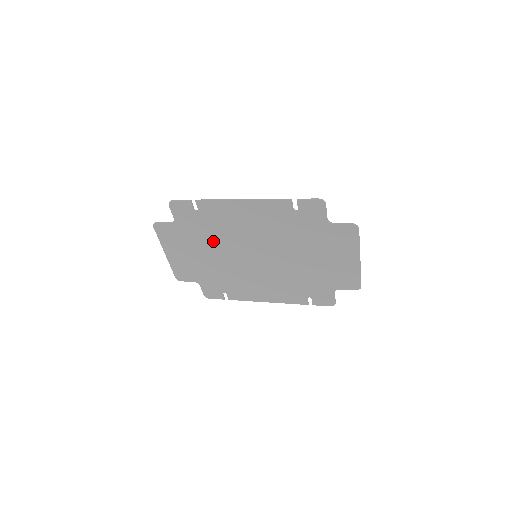
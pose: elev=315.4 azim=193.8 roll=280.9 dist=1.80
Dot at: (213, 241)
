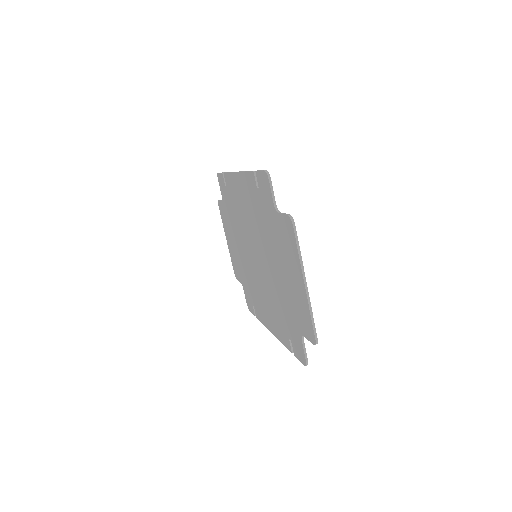
Dot at: (237, 228)
